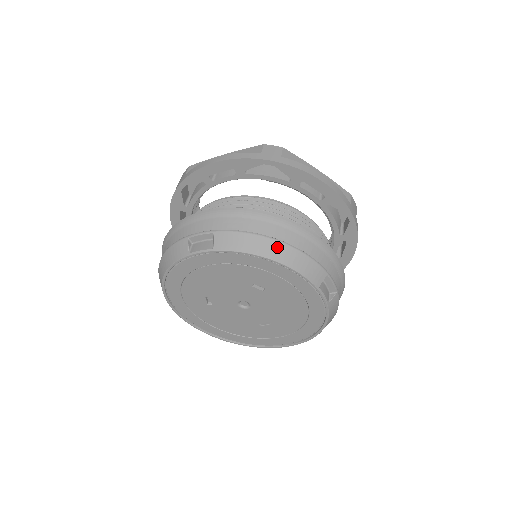
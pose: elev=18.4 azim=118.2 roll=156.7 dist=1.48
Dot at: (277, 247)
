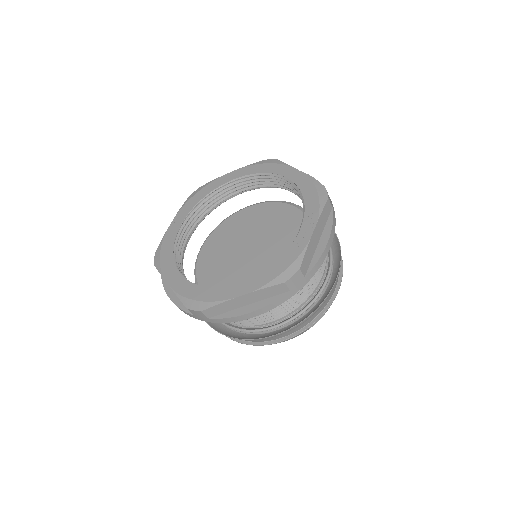
Dot at: occluded
